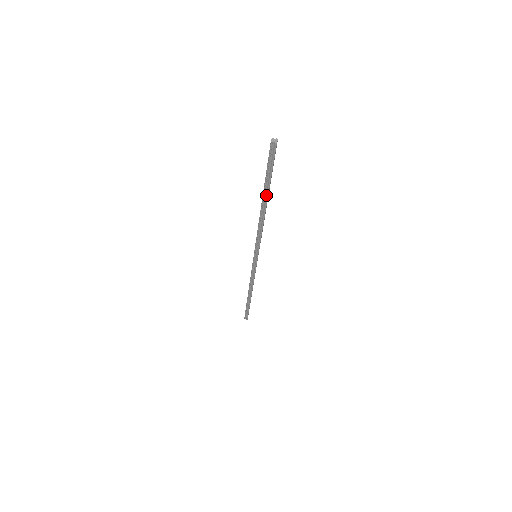
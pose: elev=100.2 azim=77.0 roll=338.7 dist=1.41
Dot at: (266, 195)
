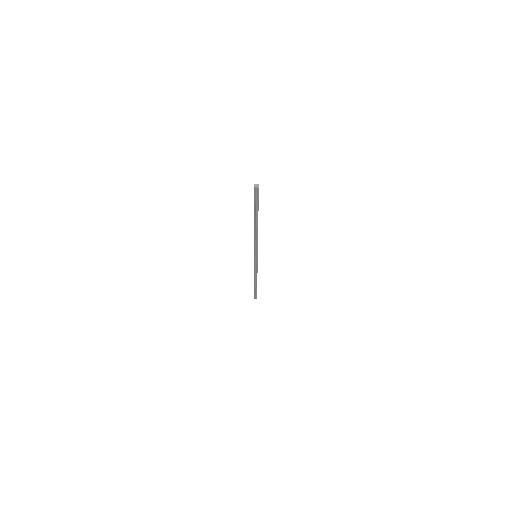
Dot at: (257, 218)
